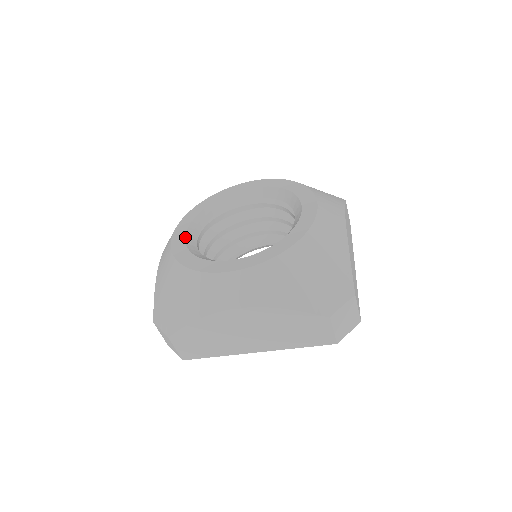
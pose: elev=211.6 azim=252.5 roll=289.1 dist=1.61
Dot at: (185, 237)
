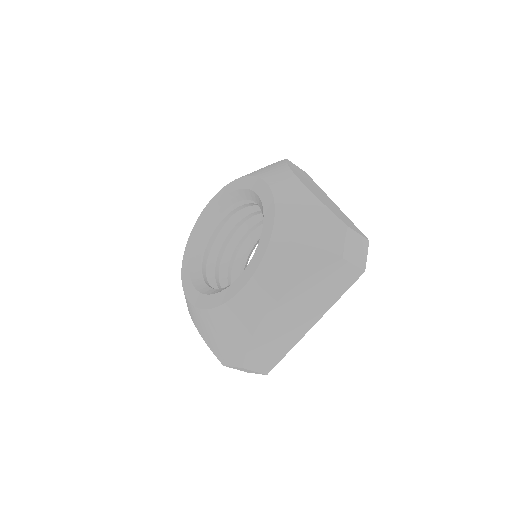
Dot at: (194, 287)
